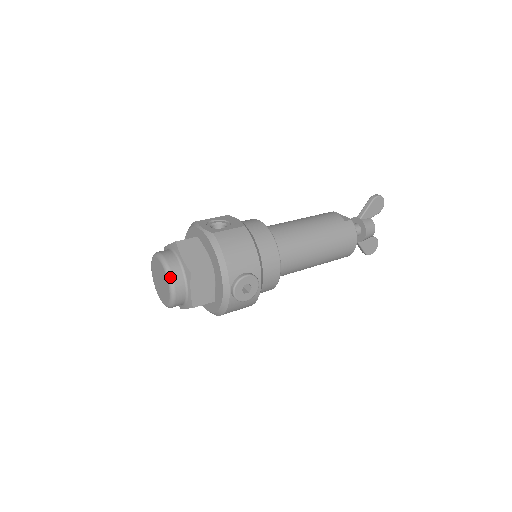
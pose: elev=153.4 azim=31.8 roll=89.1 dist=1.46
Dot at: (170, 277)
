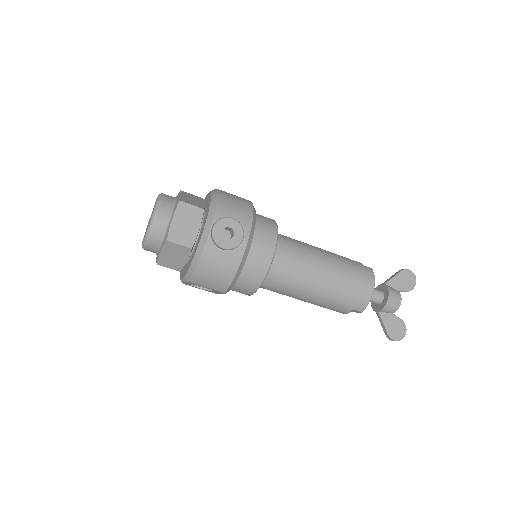
Dot at: (159, 201)
